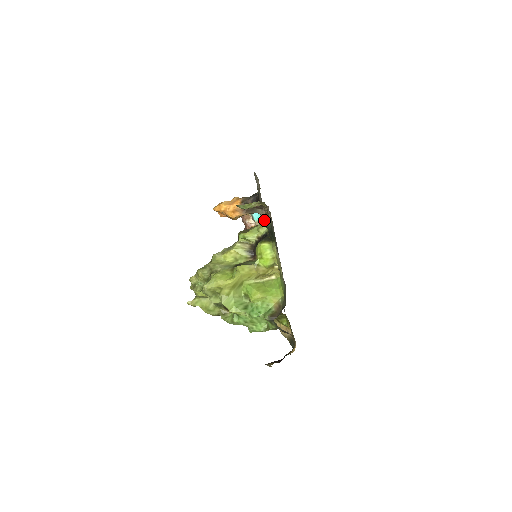
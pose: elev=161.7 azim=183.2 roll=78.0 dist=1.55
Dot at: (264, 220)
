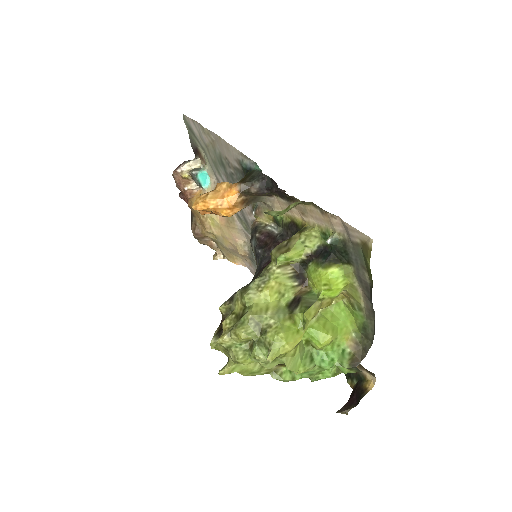
Dot at: occluded
